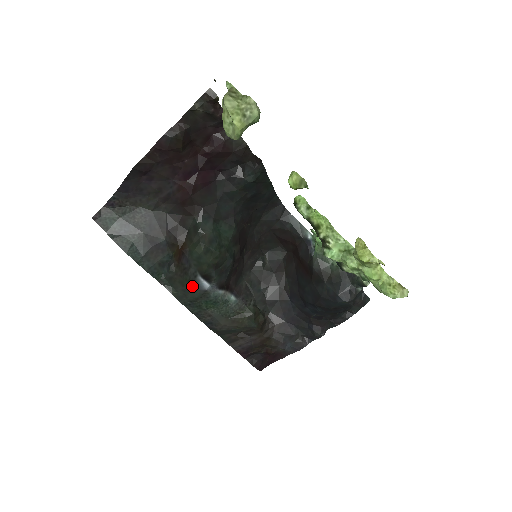
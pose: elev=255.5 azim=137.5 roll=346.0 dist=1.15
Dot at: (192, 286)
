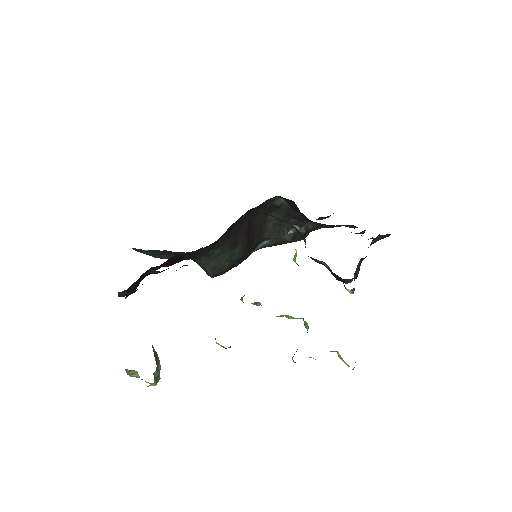
Dot at: occluded
